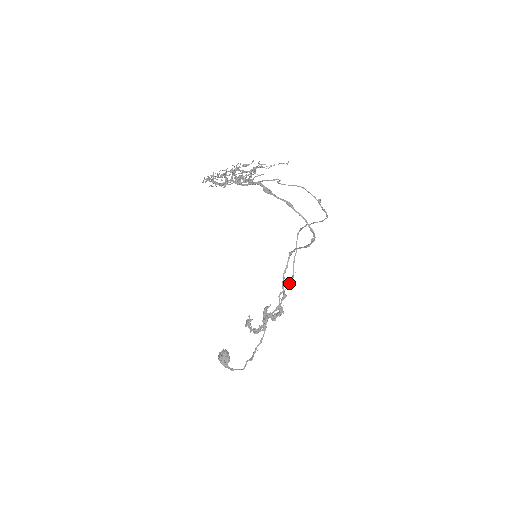
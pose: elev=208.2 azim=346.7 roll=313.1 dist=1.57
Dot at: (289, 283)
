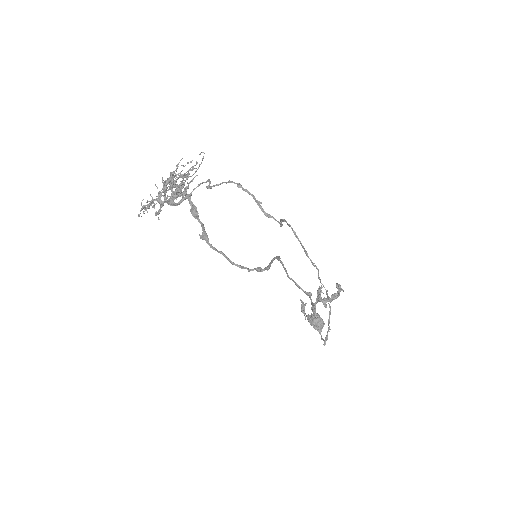
Dot at: occluded
